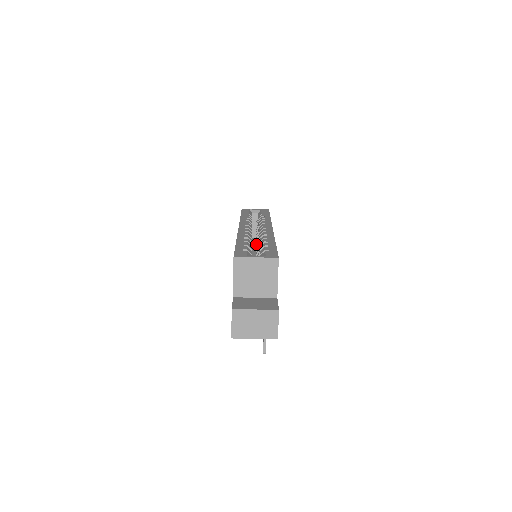
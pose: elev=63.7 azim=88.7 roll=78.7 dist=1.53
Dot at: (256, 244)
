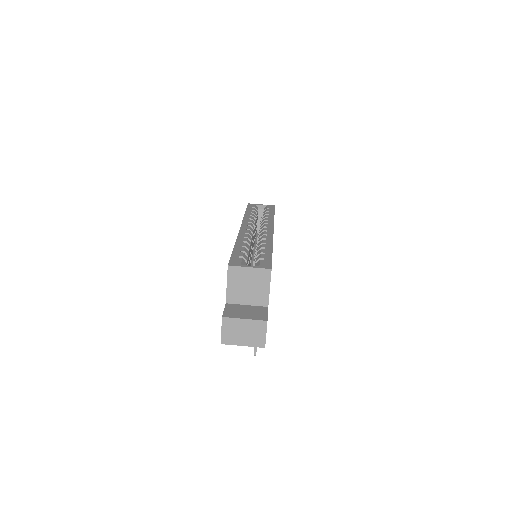
Dot at: (256, 246)
